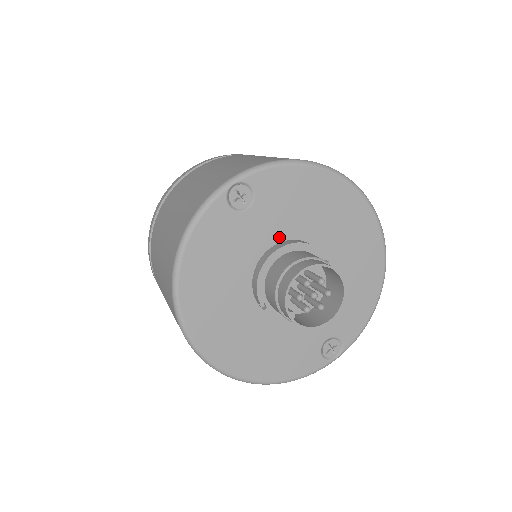
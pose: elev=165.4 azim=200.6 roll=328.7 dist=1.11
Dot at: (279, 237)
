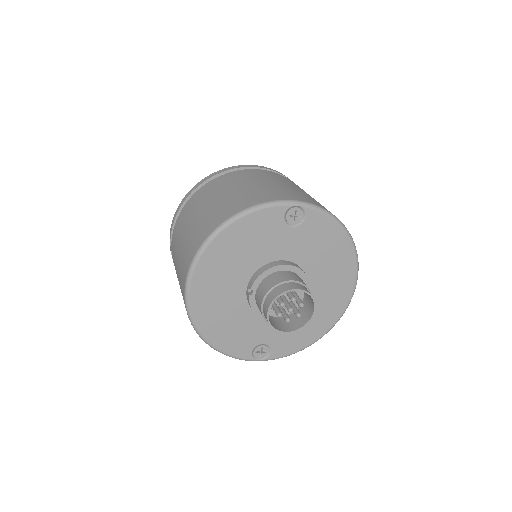
Dot at: (294, 258)
